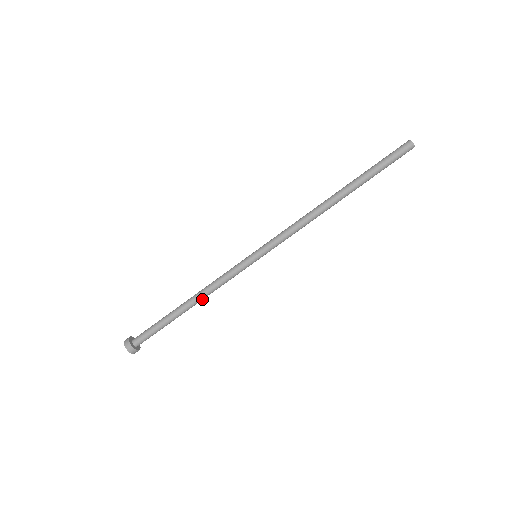
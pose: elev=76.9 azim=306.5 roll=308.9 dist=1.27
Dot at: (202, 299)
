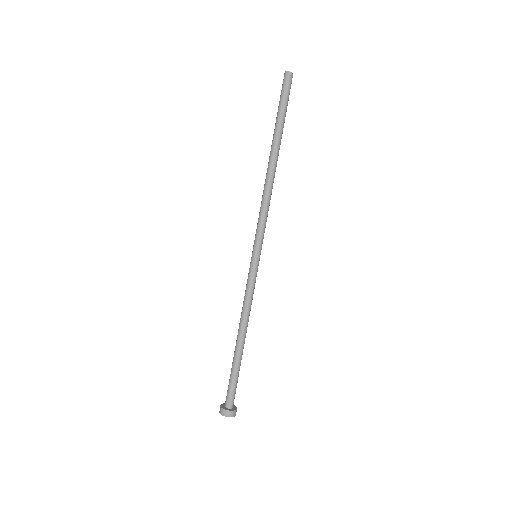
Dot at: (247, 325)
